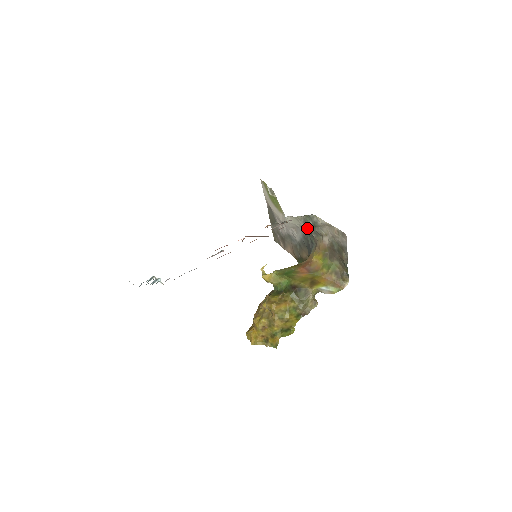
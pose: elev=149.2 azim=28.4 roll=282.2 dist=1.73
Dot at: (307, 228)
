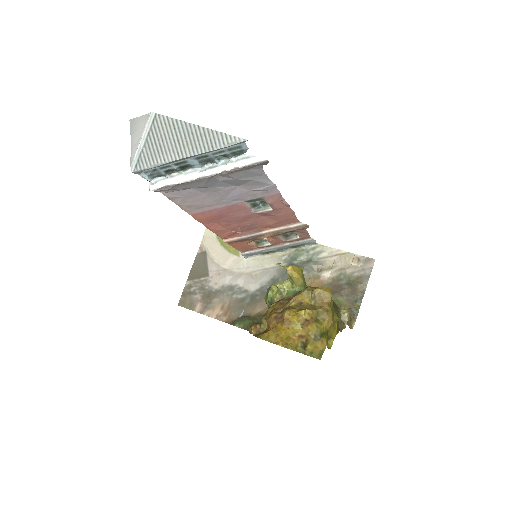
Dot at: occluded
